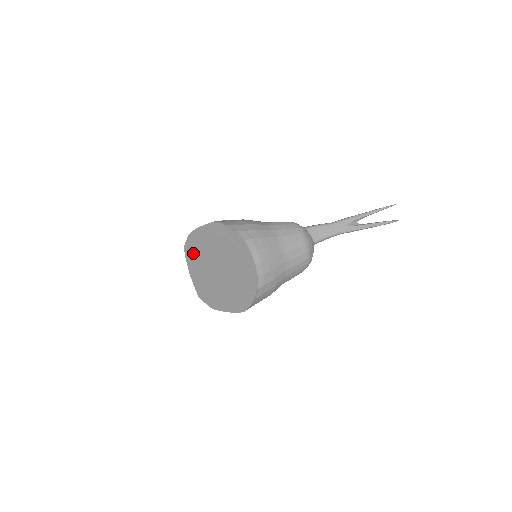
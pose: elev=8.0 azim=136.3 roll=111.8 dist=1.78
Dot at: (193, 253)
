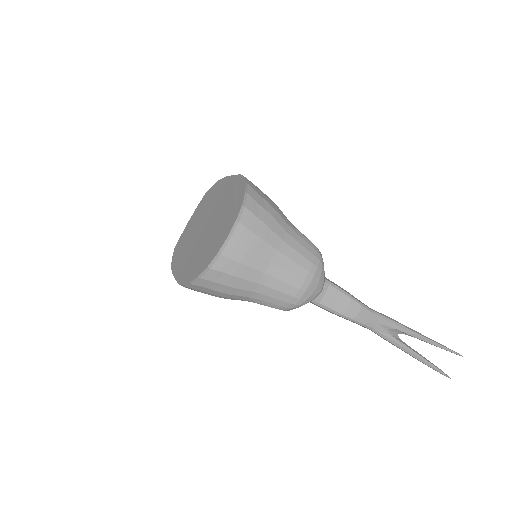
Dot at: (206, 201)
